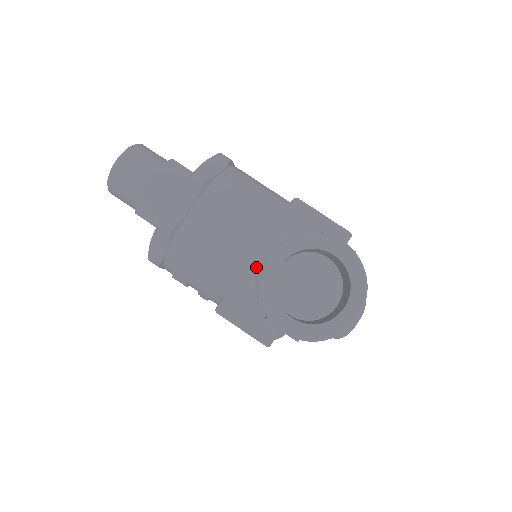
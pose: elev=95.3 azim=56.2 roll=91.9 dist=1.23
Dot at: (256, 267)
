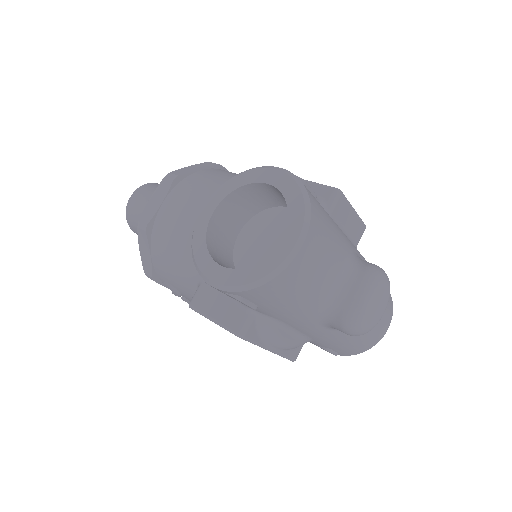
Dot at: occluded
